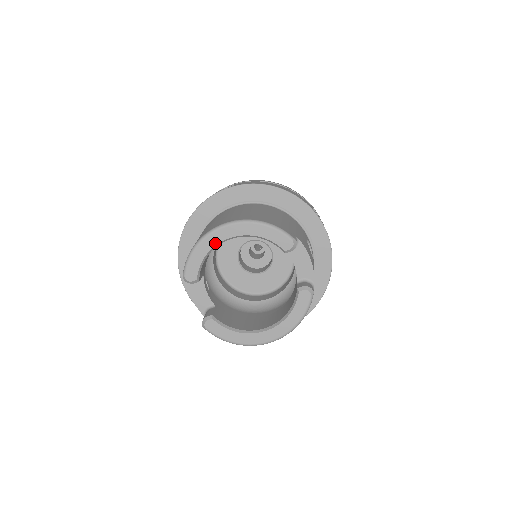
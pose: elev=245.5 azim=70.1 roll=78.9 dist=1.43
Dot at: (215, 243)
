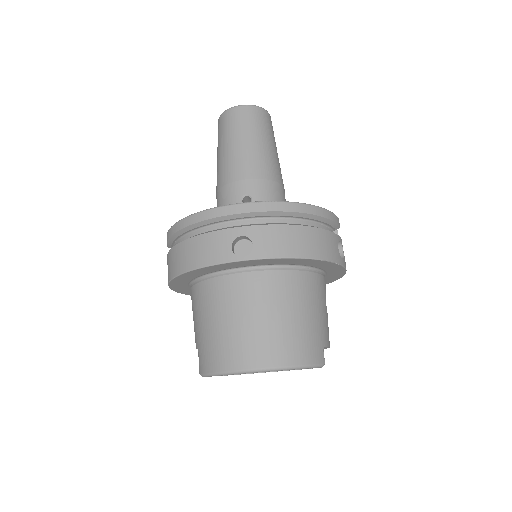
Dot at: occluded
